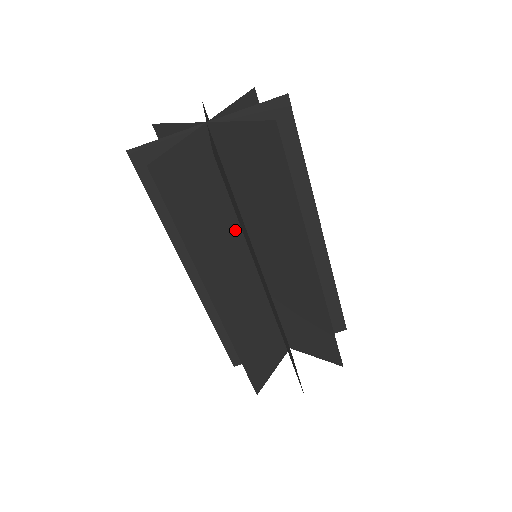
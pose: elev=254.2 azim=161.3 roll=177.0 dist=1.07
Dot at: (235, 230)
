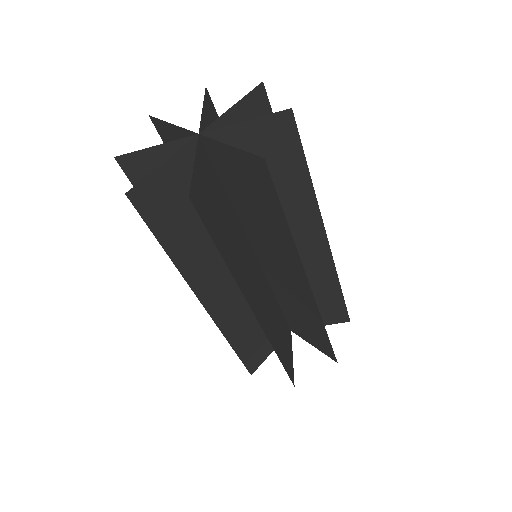
Dot at: occluded
